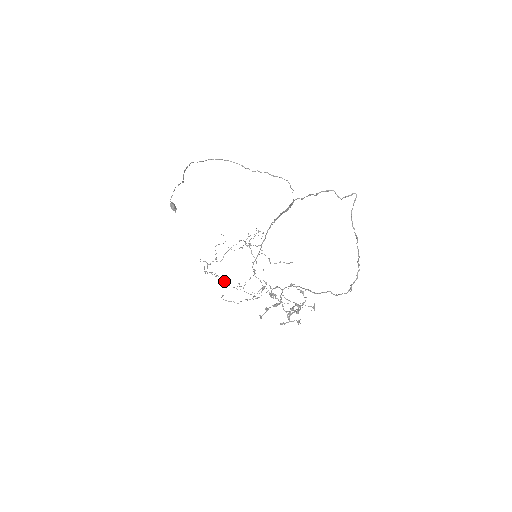
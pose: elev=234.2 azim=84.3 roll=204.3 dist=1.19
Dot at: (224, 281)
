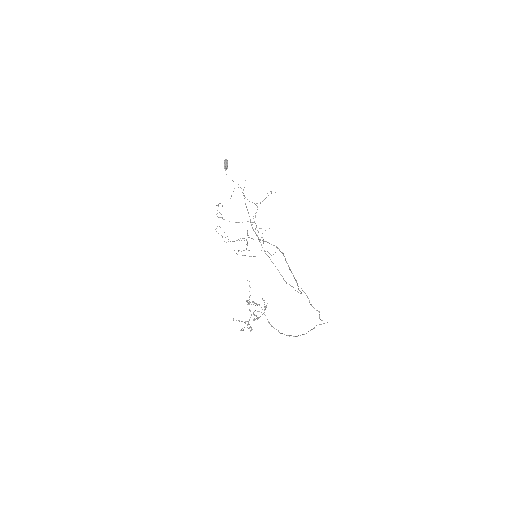
Dot at: occluded
